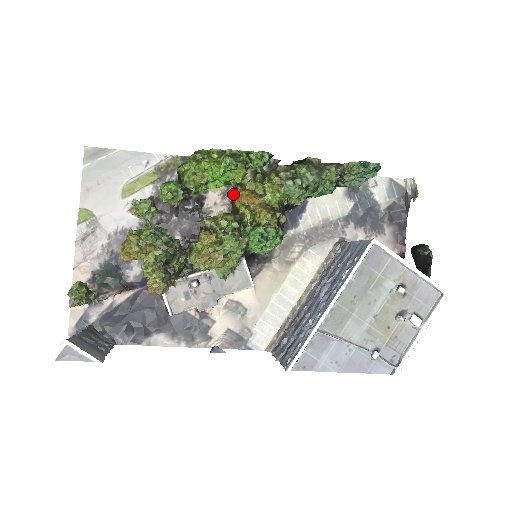
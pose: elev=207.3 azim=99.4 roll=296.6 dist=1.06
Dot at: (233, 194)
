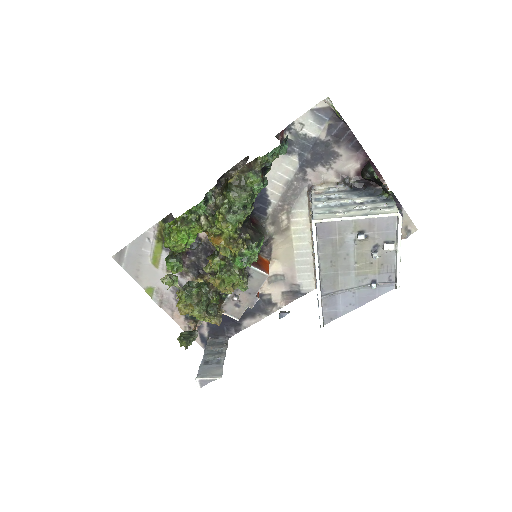
Dot at: occluded
